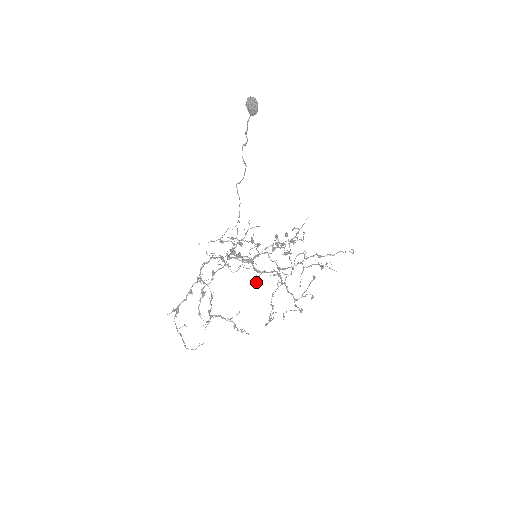
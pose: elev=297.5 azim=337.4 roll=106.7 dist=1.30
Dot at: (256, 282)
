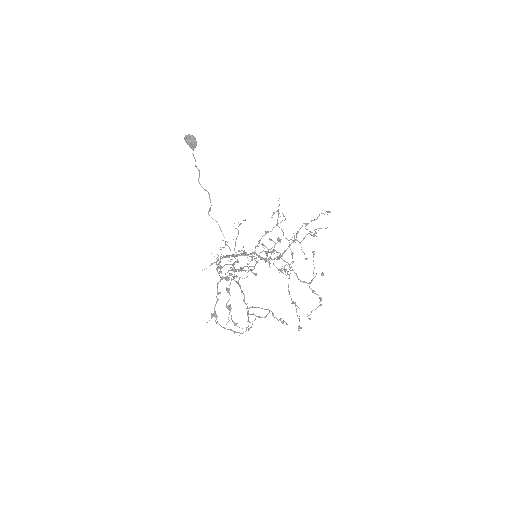
Dot at: occluded
